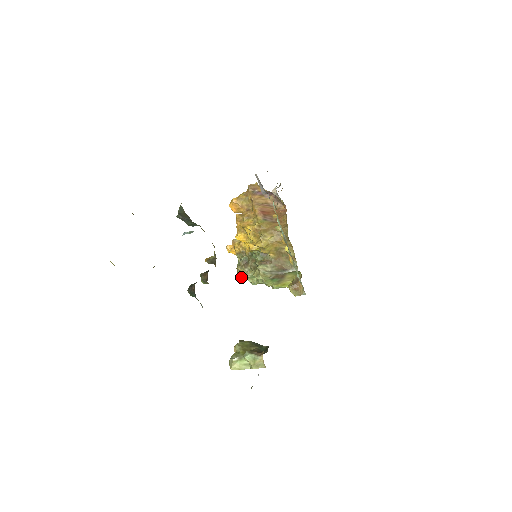
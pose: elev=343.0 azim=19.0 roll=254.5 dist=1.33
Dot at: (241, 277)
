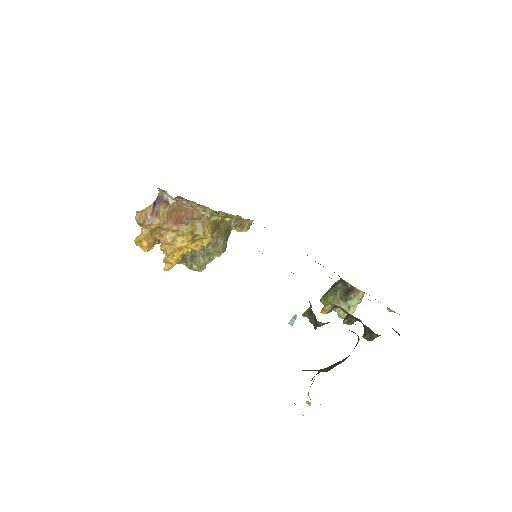
Dot at: (203, 269)
